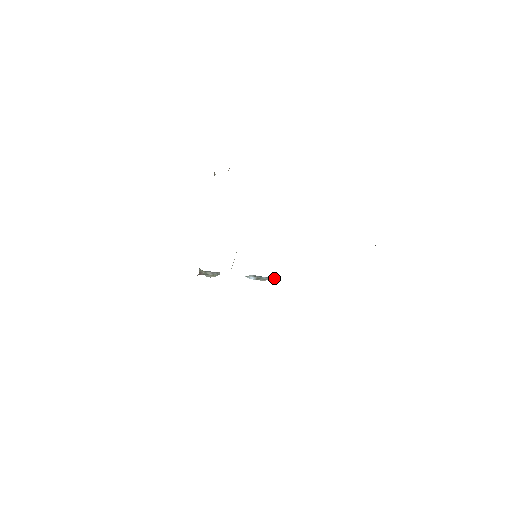
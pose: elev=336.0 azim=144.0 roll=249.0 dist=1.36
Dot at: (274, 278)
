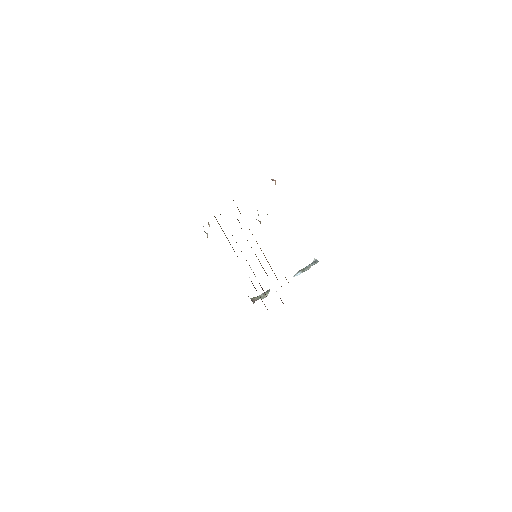
Dot at: (317, 260)
